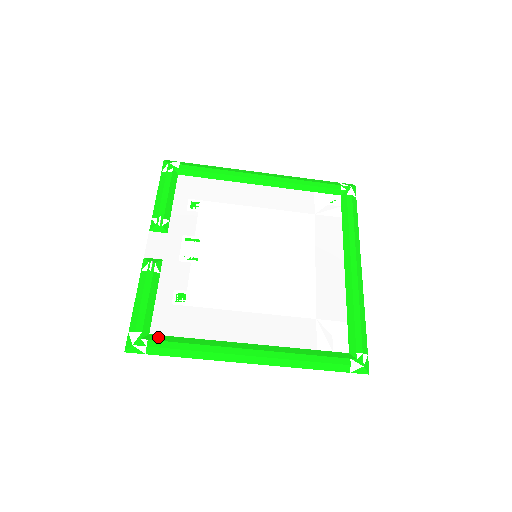
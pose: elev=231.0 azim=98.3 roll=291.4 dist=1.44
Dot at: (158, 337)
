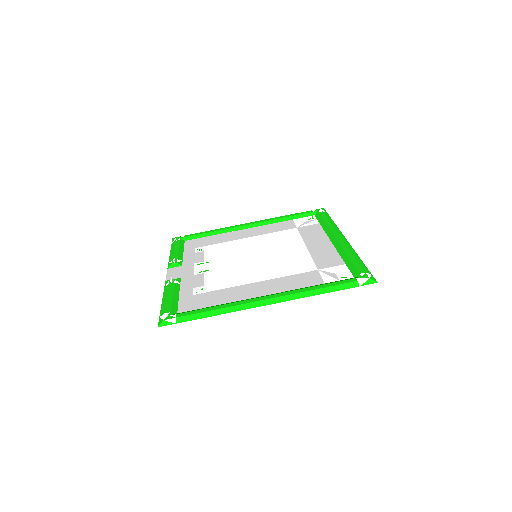
Dot at: (185, 312)
